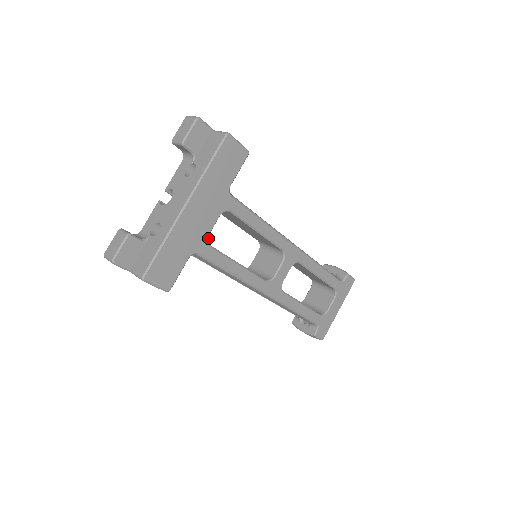
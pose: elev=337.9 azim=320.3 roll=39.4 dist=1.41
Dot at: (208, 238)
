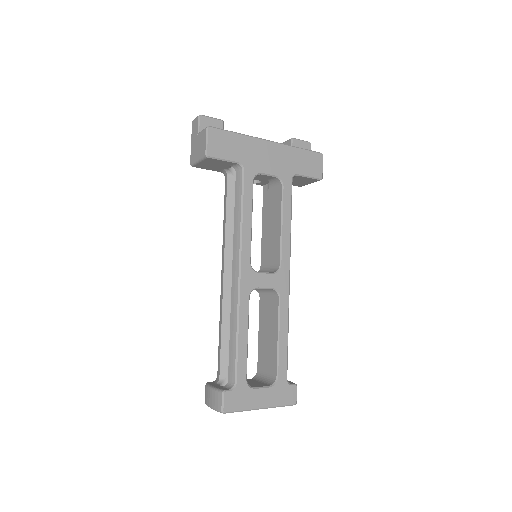
Dot at: (257, 174)
